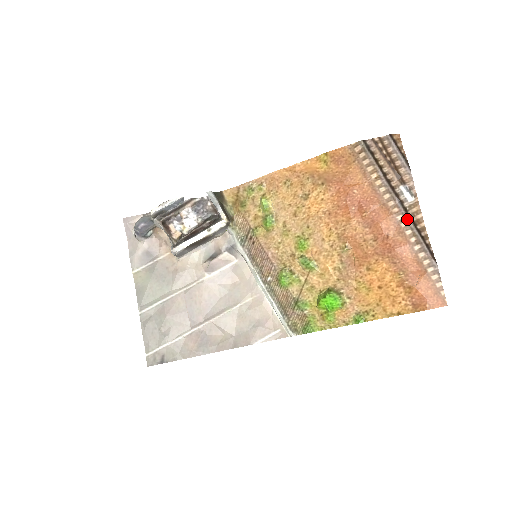
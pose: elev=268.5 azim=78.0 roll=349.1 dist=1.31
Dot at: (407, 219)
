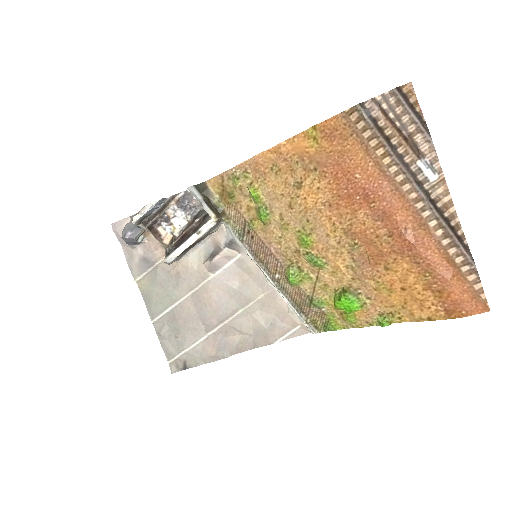
Dot at: (429, 206)
